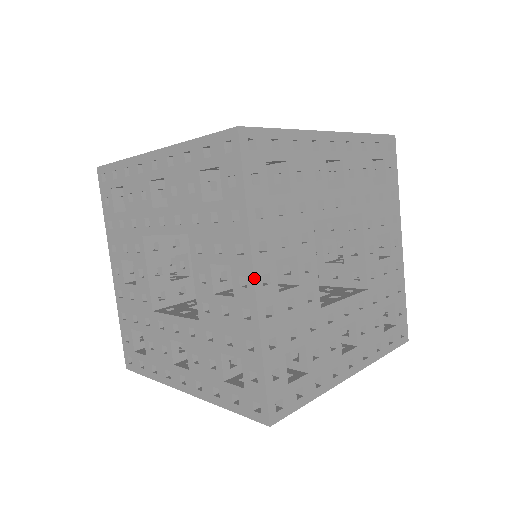
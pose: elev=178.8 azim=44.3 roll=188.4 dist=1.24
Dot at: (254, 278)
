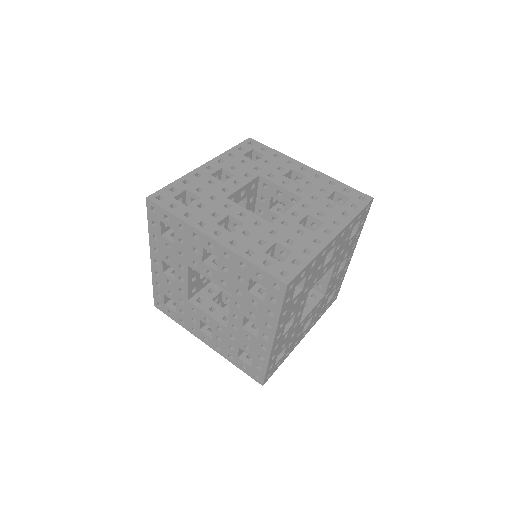
Dot at: (205, 164)
